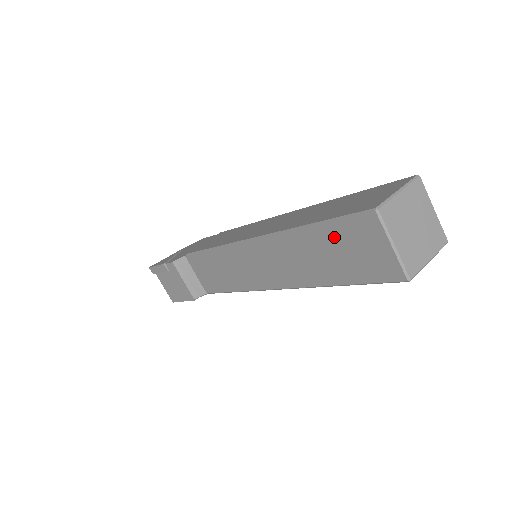
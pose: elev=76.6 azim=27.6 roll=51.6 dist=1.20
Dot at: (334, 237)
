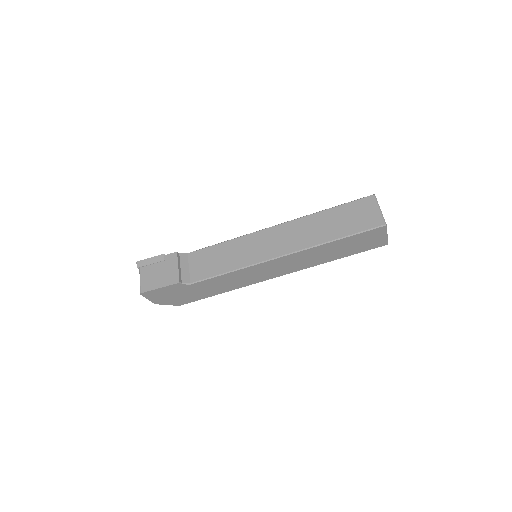
Dot at: (345, 211)
